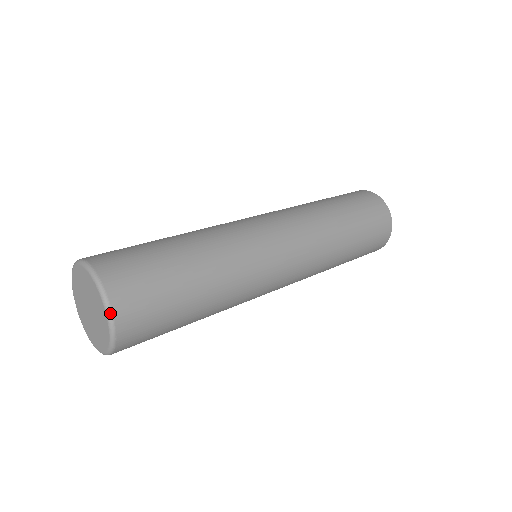
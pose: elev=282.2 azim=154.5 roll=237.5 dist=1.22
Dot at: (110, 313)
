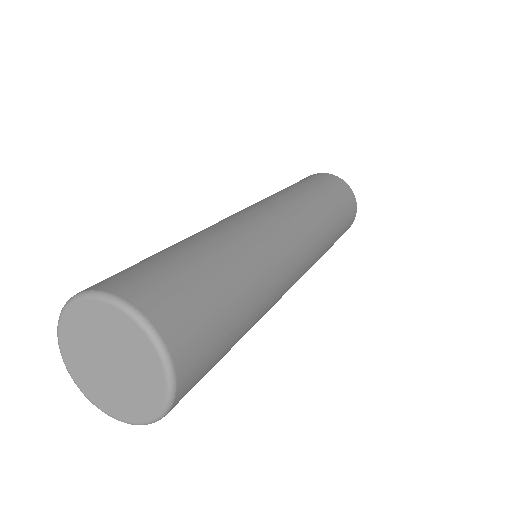
Dot at: (171, 405)
